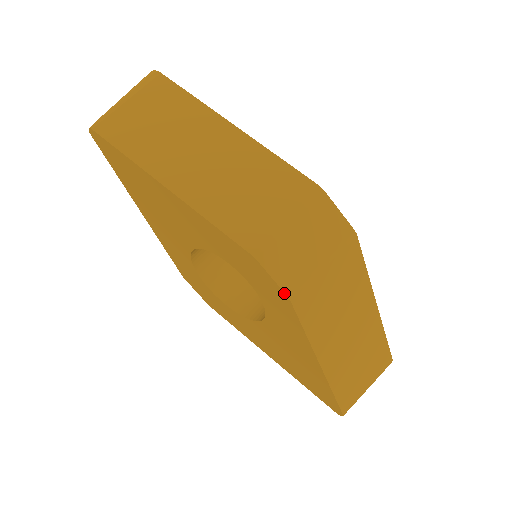
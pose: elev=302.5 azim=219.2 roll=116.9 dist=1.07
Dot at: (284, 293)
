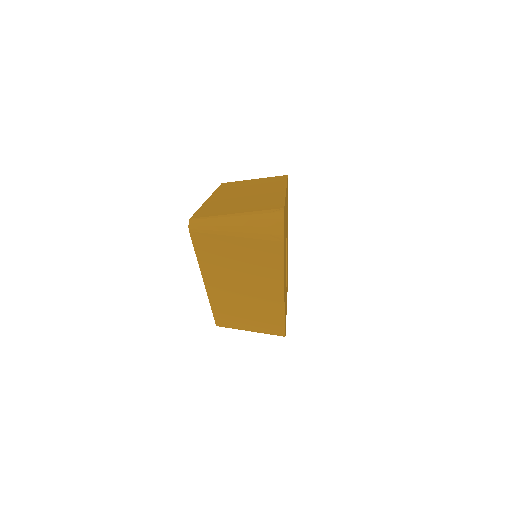
Dot at: occluded
